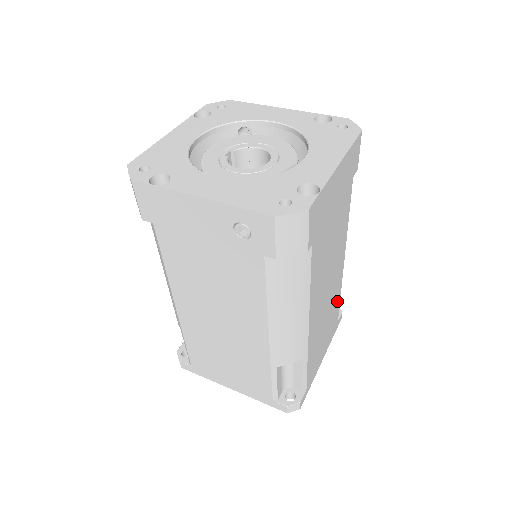
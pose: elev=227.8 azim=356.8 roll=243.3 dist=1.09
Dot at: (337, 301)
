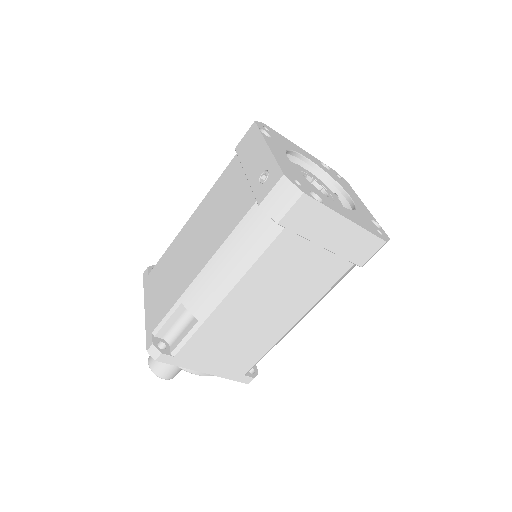
Dot at: (260, 350)
